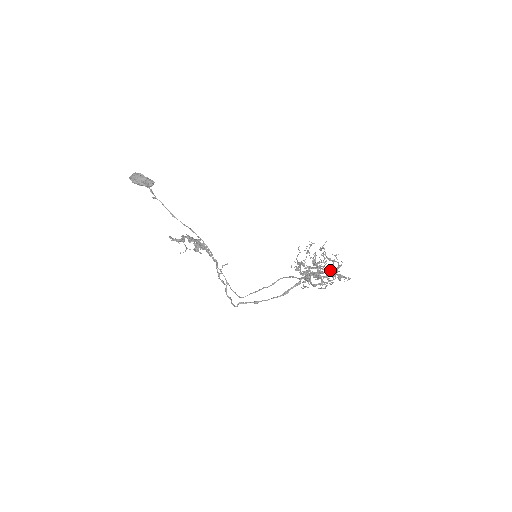
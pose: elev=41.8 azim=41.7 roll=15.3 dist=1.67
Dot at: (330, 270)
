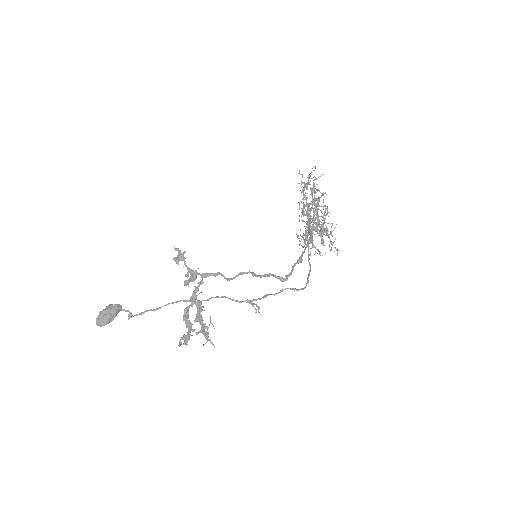
Dot at: occluded
